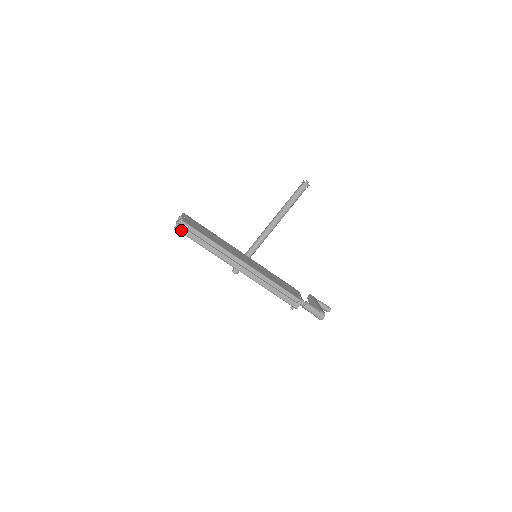
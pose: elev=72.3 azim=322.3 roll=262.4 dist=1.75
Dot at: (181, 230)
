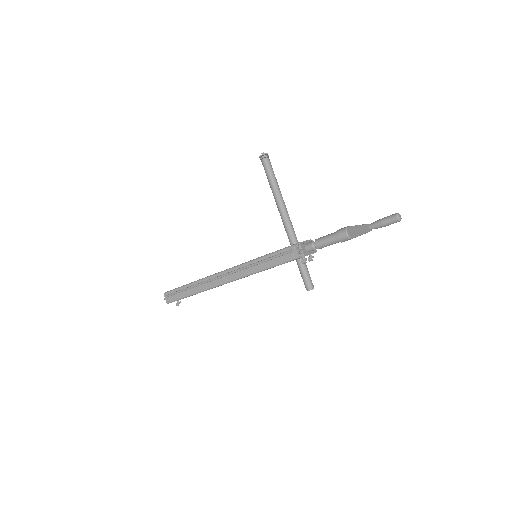
Dot at: (169, 301)
